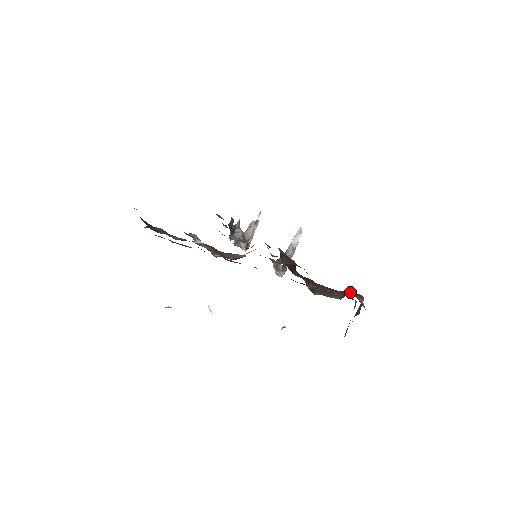
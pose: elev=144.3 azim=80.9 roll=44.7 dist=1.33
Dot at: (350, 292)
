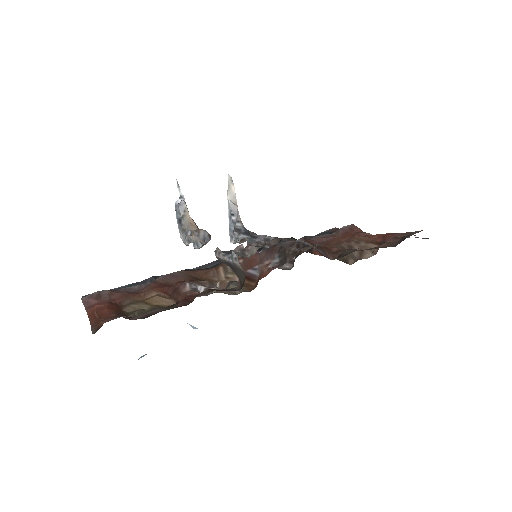
Dot at: (360, 234)
